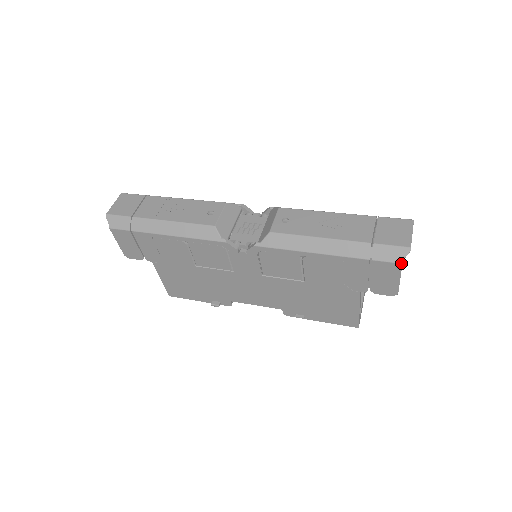
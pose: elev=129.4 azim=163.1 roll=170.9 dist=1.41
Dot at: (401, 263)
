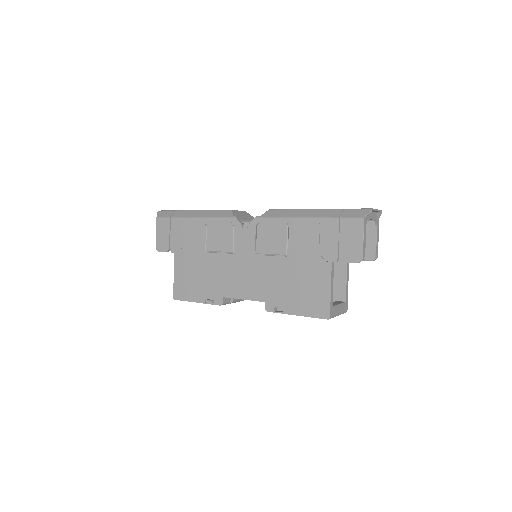
Dot at: (363, 217)
